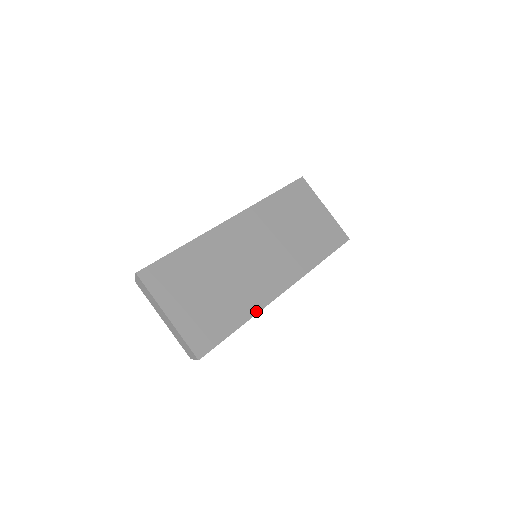
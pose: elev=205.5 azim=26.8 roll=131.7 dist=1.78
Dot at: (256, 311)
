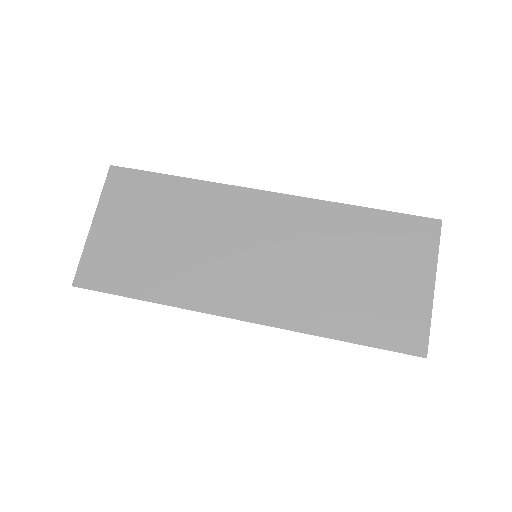
Dot at: (178, 304)
